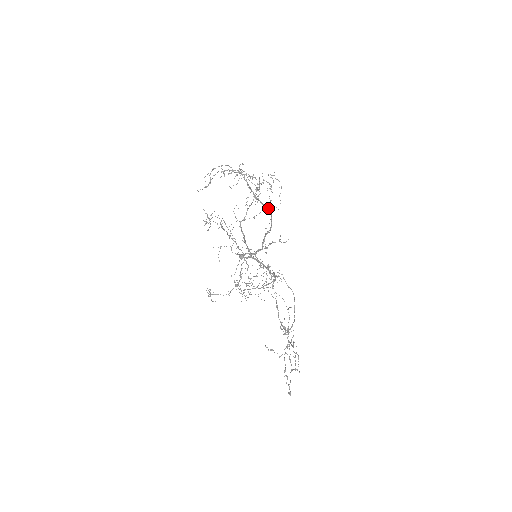
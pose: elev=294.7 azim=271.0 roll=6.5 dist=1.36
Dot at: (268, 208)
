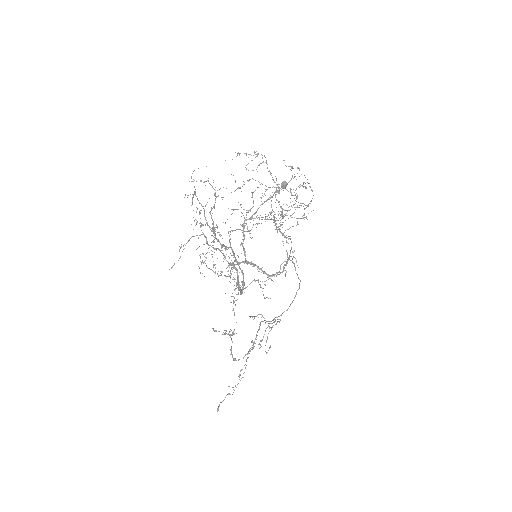
Dot at: (286, 215)
